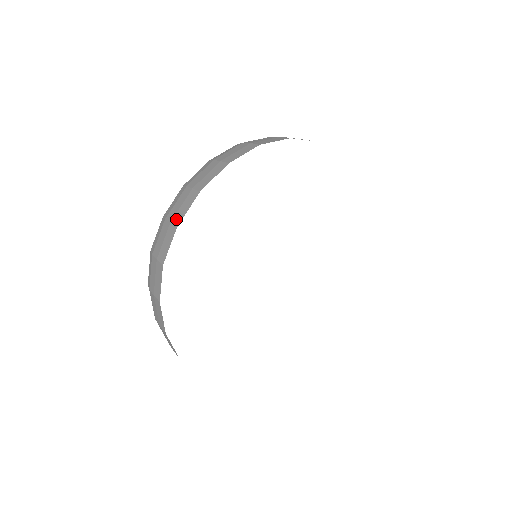
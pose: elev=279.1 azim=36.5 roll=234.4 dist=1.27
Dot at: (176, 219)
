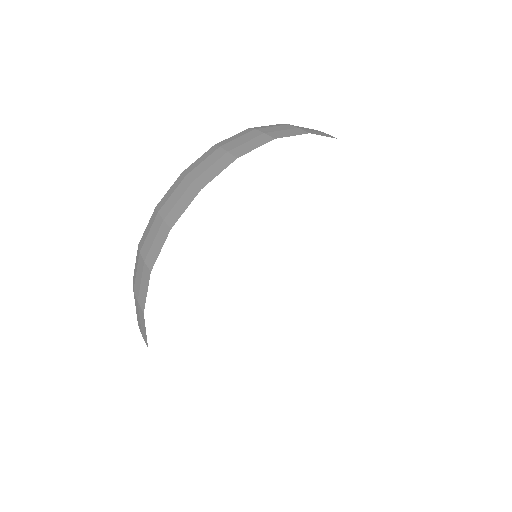
Dot at: occluded
